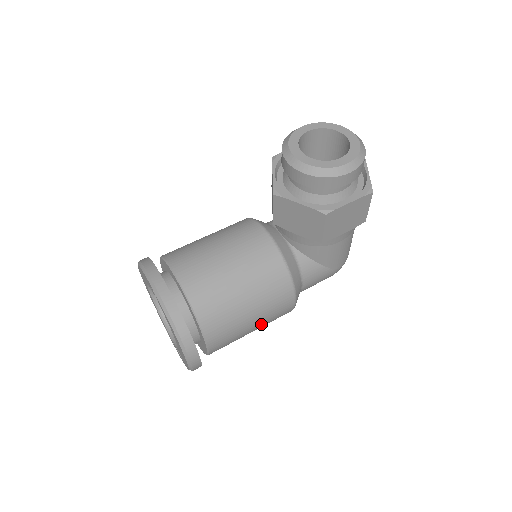
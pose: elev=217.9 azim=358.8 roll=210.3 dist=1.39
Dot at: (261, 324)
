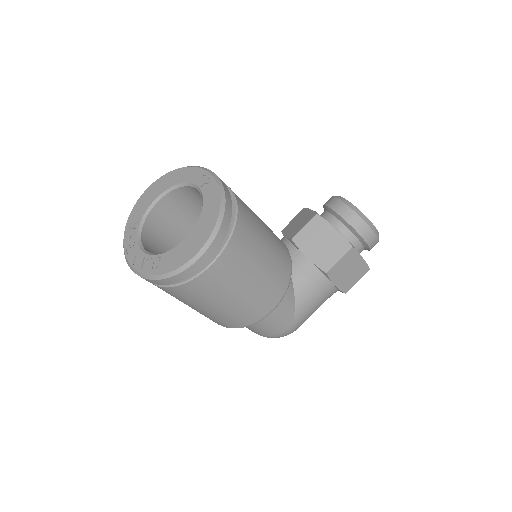
Dot at: (243, 300)
